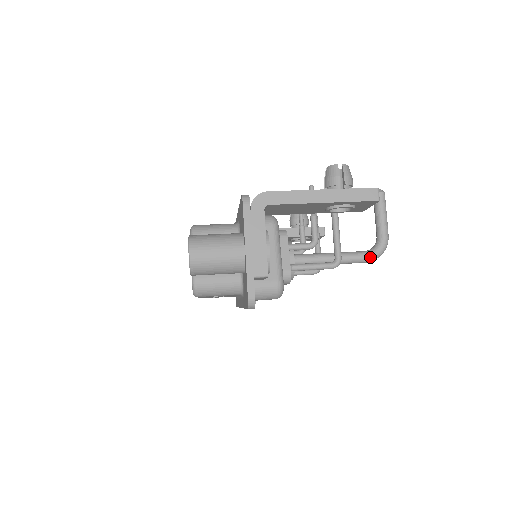
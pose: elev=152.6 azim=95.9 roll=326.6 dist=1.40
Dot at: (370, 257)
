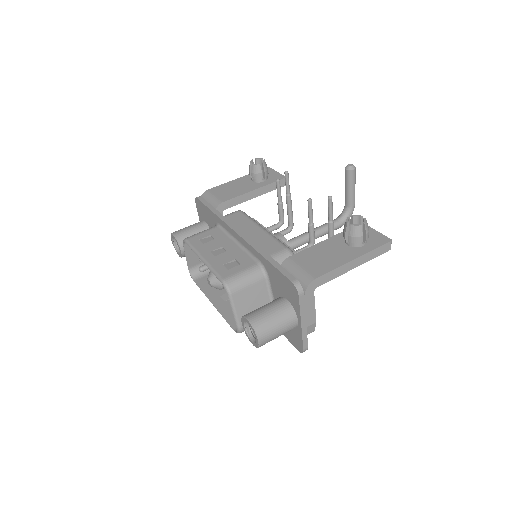
Dot at: occluded
